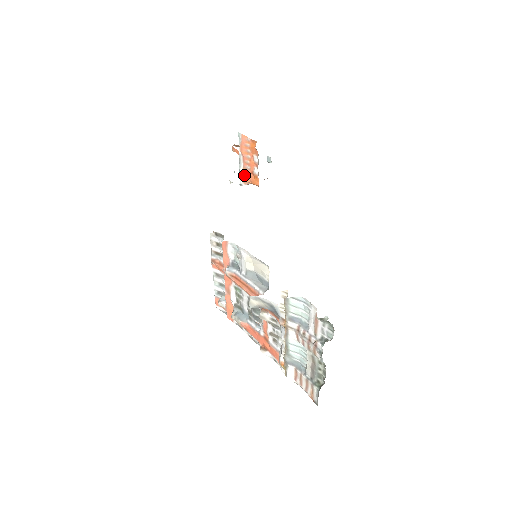
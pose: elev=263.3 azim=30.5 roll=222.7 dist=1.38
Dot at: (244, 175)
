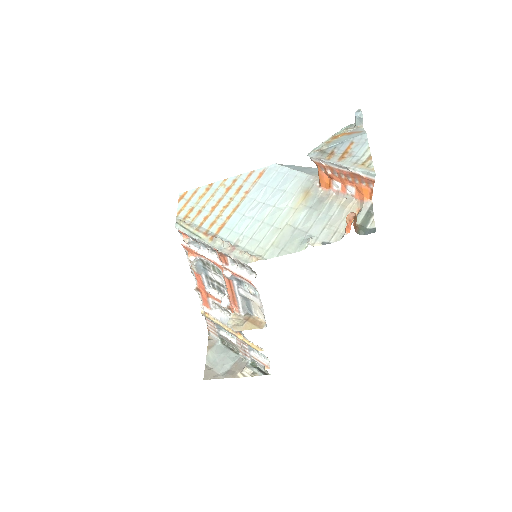
Dot at: (324, 167)
